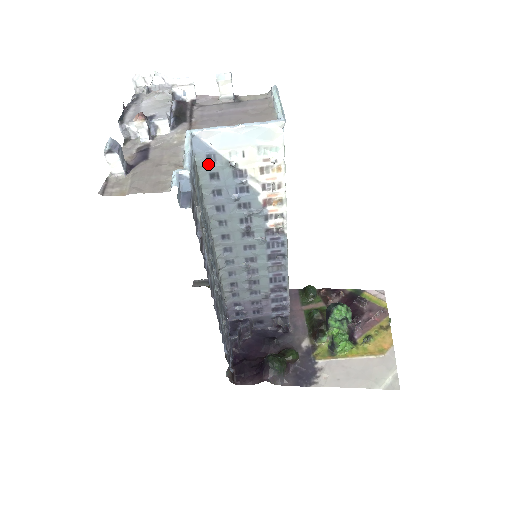
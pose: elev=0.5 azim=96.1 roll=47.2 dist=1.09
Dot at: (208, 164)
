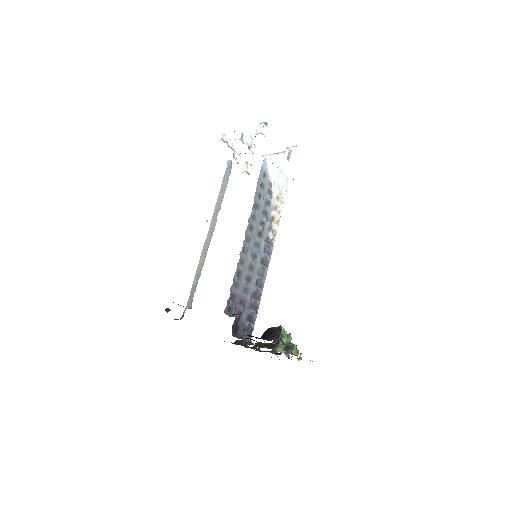
Dot at: (263, 177)
